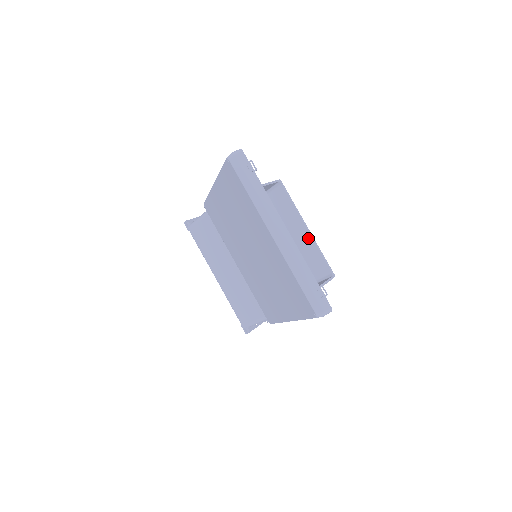
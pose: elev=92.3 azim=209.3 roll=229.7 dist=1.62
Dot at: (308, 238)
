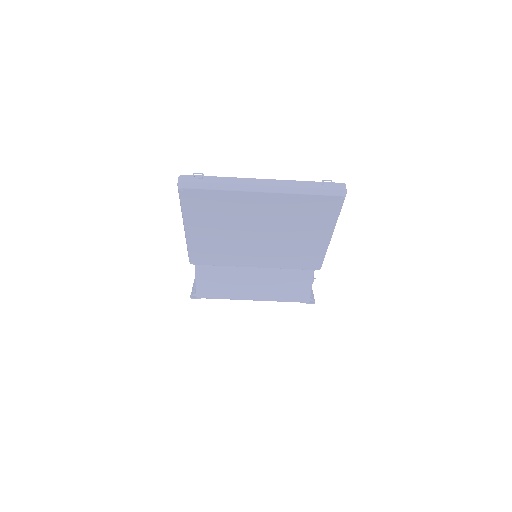
Dot at: occluded
